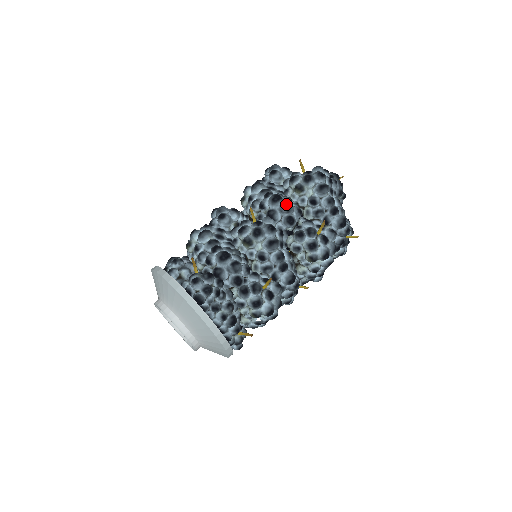
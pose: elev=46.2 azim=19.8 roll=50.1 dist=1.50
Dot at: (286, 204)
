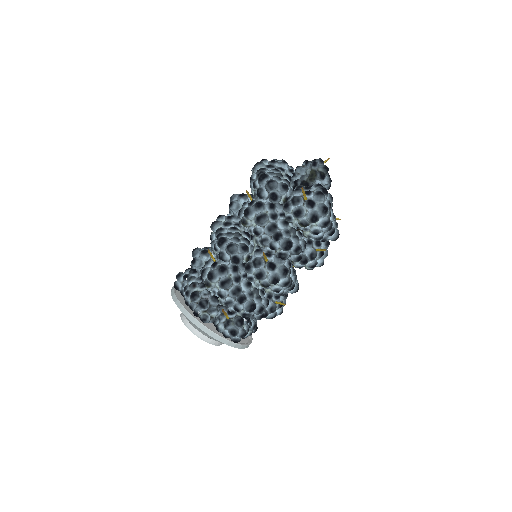
Dot at: (297, 251)
